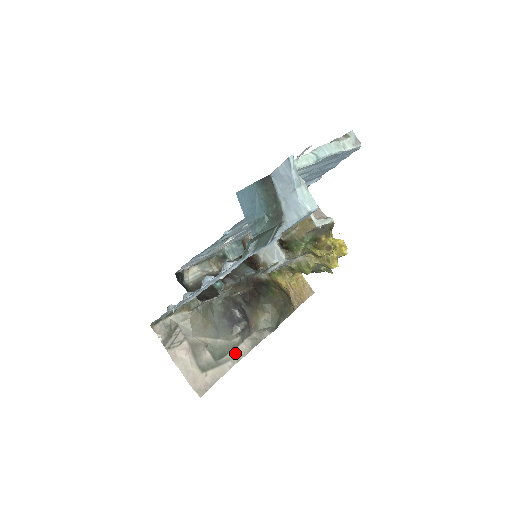
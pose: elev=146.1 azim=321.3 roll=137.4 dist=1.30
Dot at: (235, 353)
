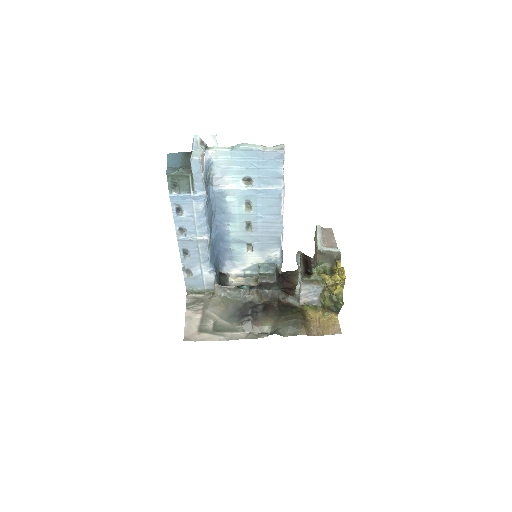
Dot at: (231, 335)
